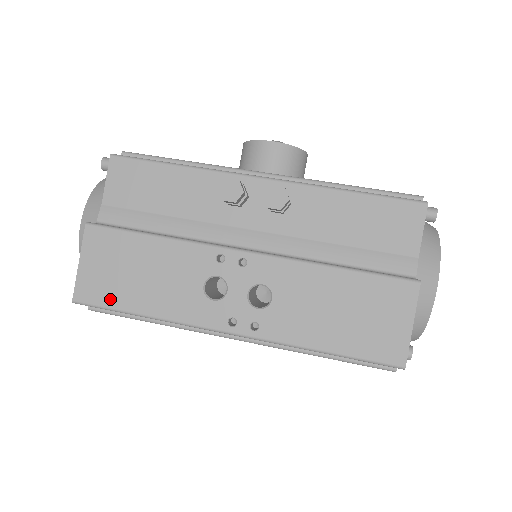
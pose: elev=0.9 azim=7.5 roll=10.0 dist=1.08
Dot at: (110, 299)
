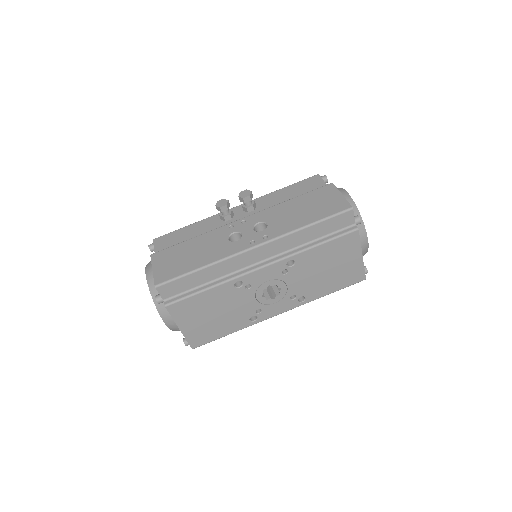
Dot at: (178, 272)
